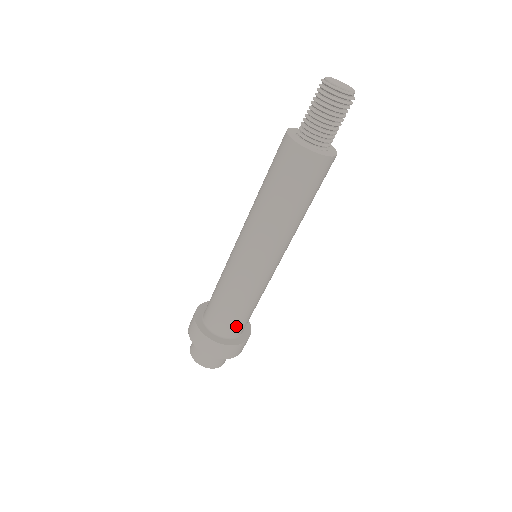
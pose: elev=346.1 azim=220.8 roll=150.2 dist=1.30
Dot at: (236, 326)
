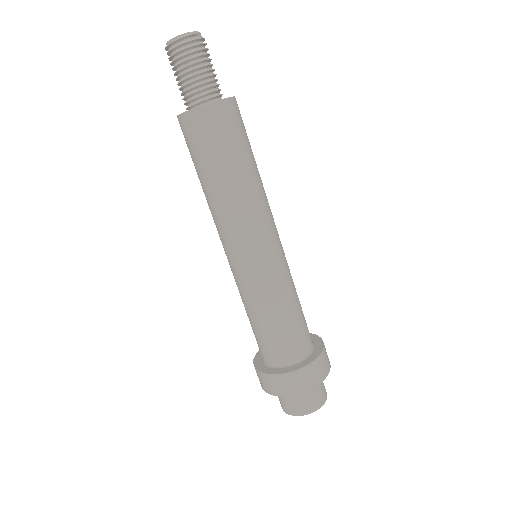
Dot at: (297, 340)
